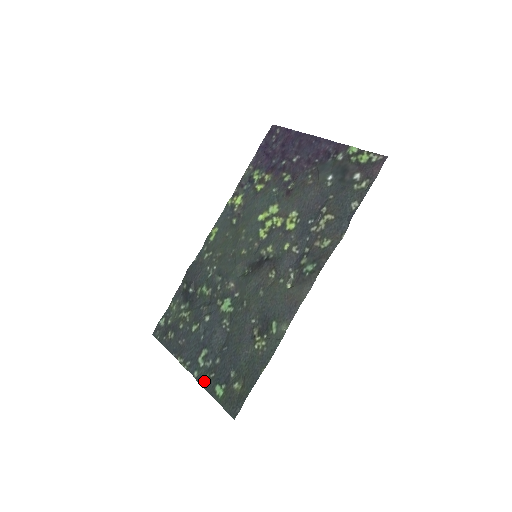
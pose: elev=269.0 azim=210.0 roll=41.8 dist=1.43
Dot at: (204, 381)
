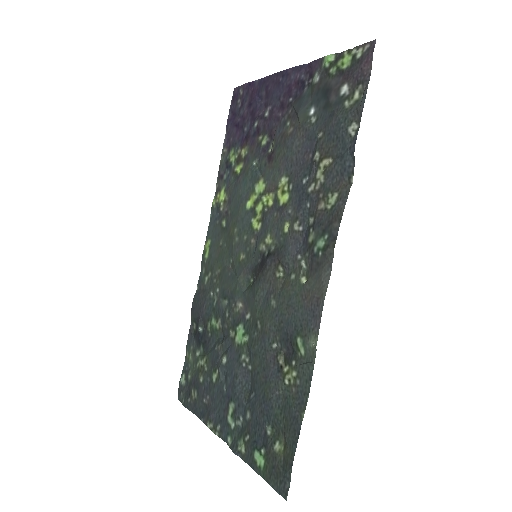
Dot at: (239, 449)
